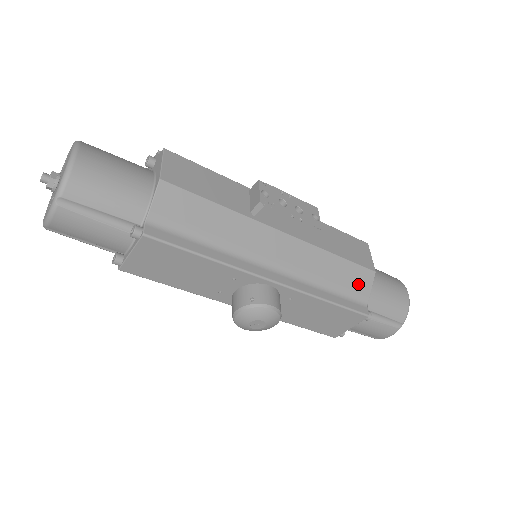
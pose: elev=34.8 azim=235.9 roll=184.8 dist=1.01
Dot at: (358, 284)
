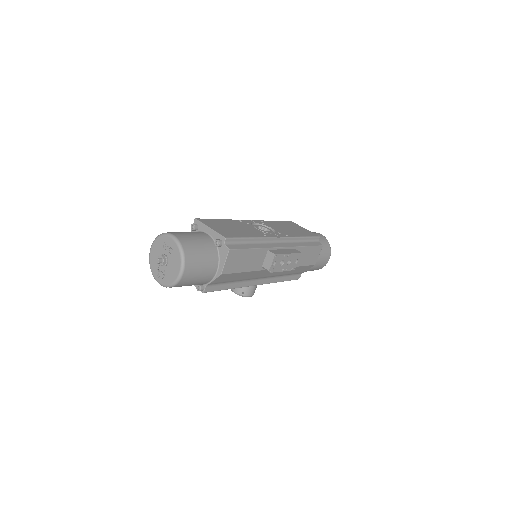
Dot at: (302, 270)
